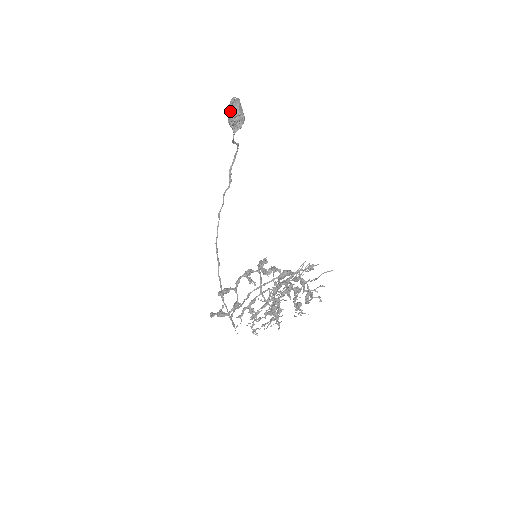
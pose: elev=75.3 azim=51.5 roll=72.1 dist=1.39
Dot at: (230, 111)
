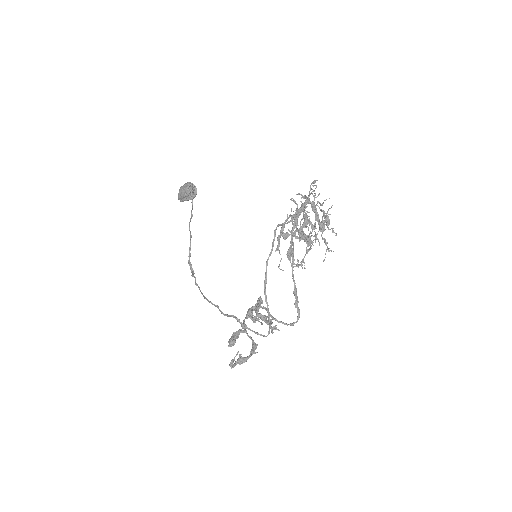
Dot at: (184, 186)
